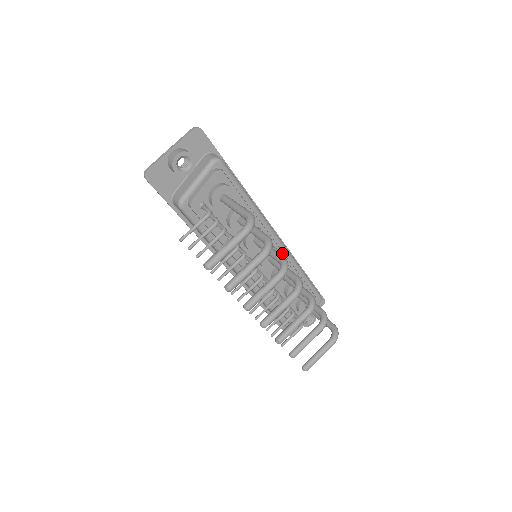
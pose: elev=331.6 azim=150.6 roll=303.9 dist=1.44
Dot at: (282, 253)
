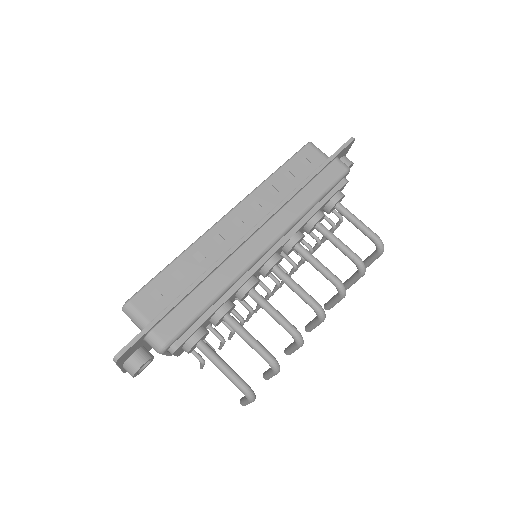
Dot at: (280, 248)
